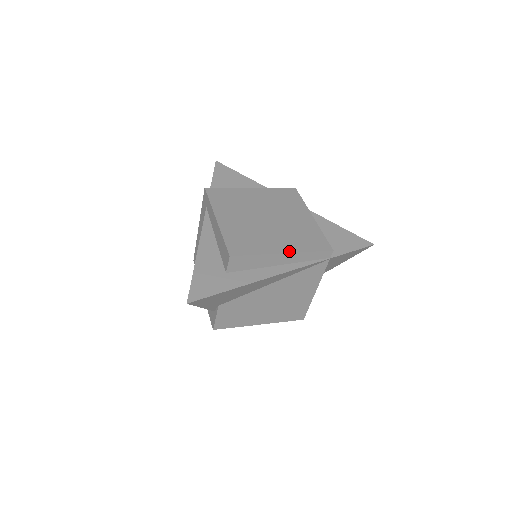
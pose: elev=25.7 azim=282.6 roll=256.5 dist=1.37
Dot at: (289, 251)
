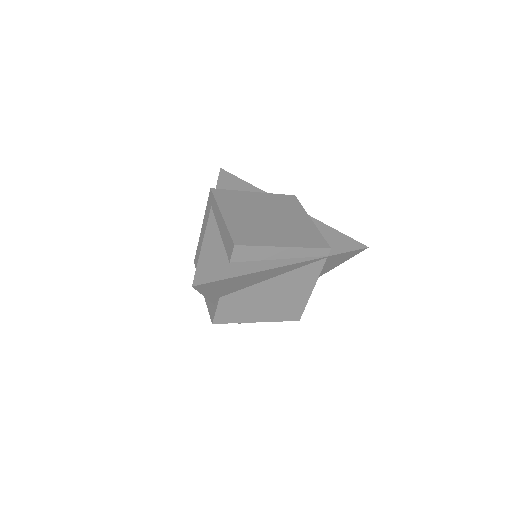
Dot at: (290, 245)
